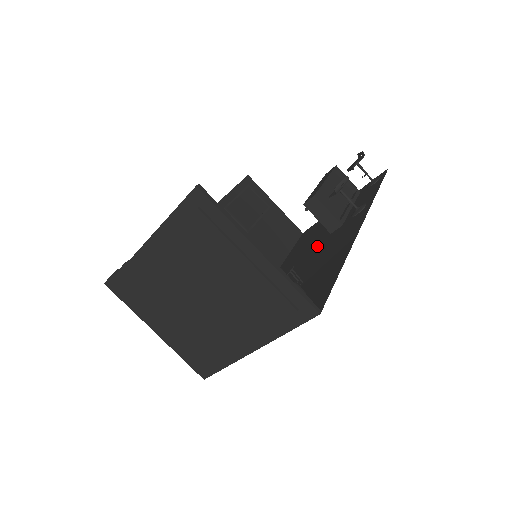
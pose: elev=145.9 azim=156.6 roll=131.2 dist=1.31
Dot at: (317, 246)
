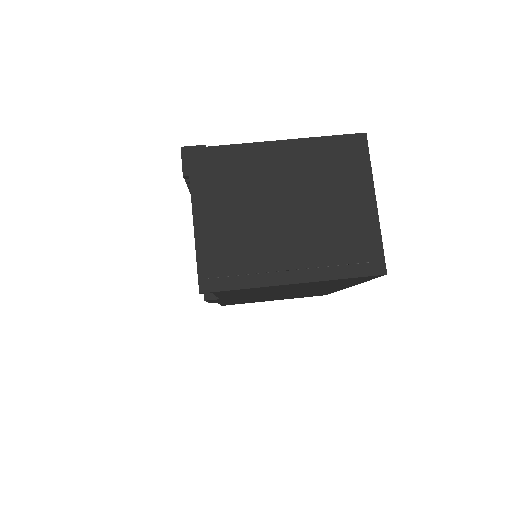
Dot at: (282, 295)
